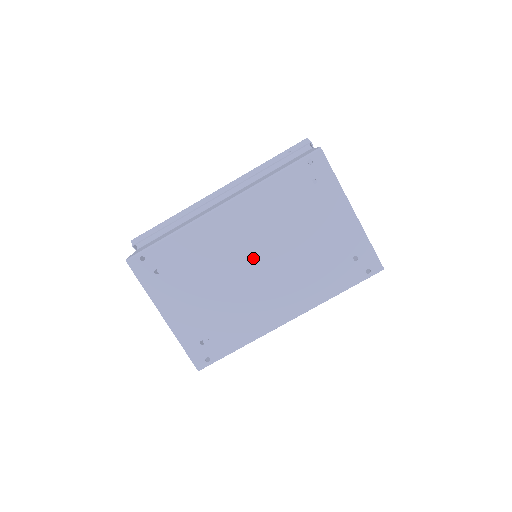
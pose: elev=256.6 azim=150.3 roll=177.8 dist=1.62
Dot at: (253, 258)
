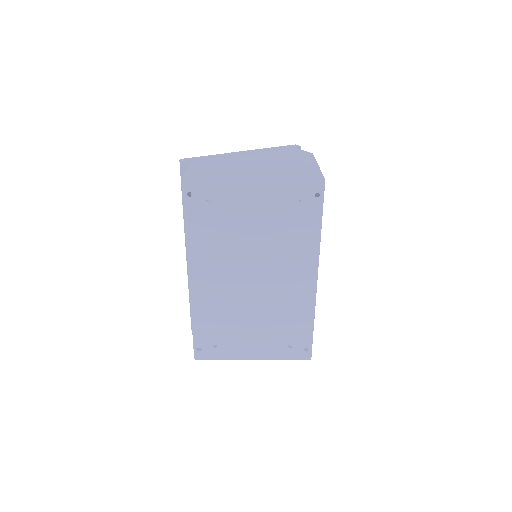
Dot at: (246, 279)
